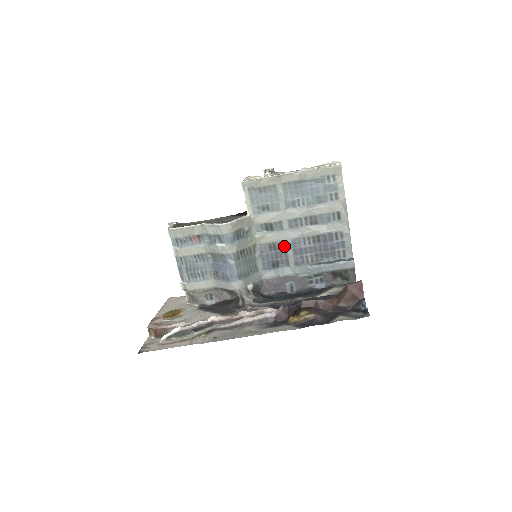
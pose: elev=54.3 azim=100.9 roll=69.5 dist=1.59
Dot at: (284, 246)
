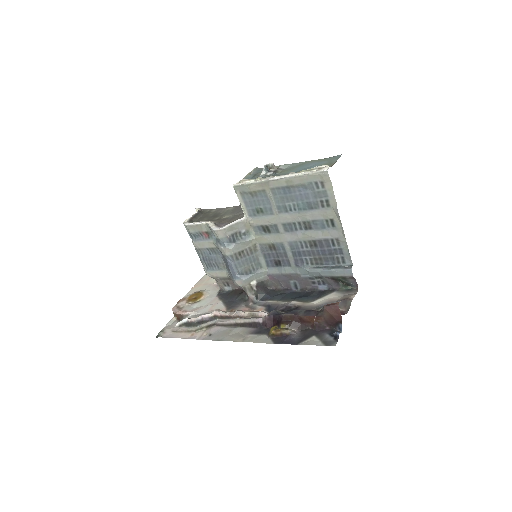
Dot at: (283, 247)
